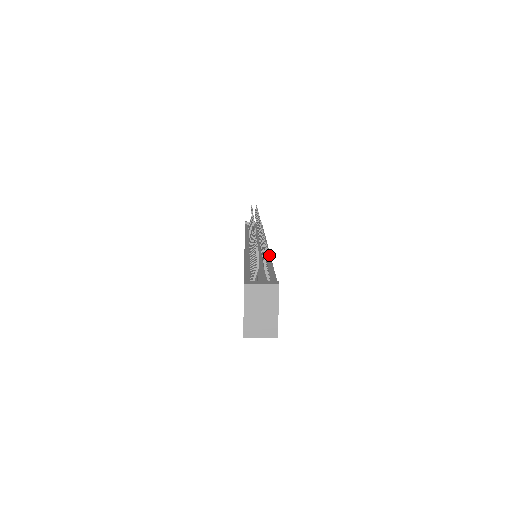
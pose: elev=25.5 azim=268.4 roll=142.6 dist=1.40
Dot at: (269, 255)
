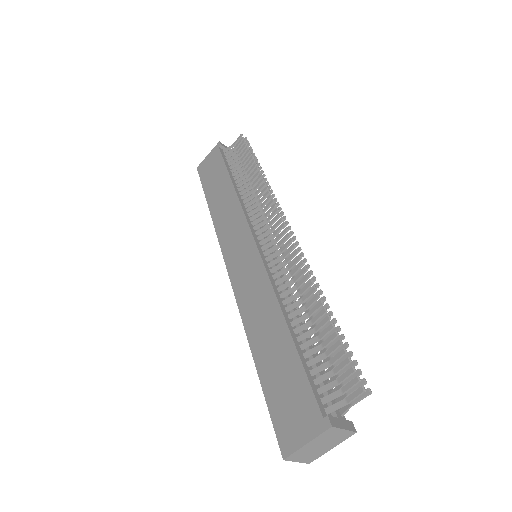
Dot at: occluded
